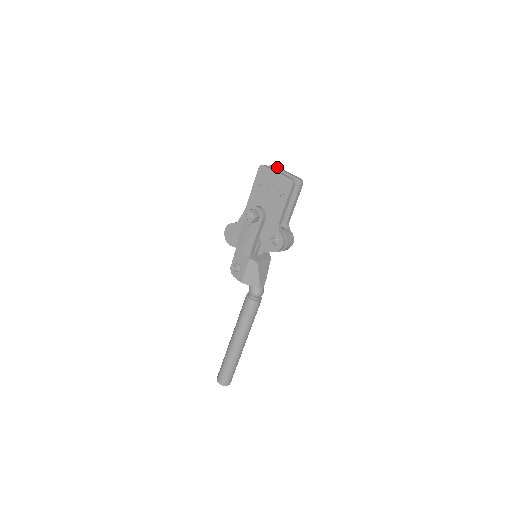
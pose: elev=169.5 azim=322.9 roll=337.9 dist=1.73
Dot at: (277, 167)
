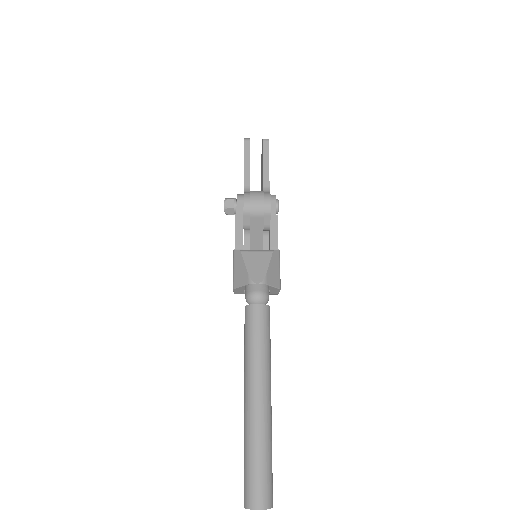
Dot at: occluded
